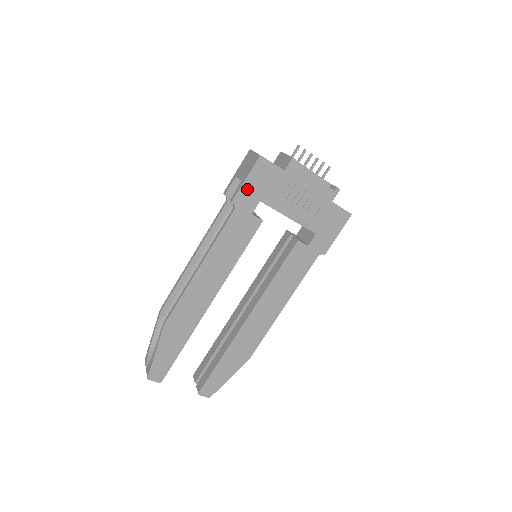
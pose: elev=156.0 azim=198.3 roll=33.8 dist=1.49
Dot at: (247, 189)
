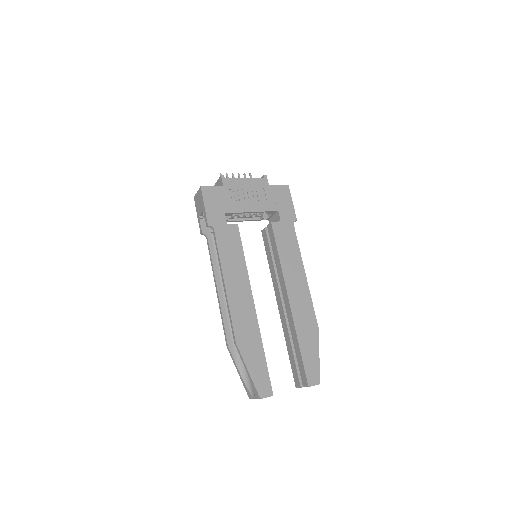
Dot at: (210, 211)
